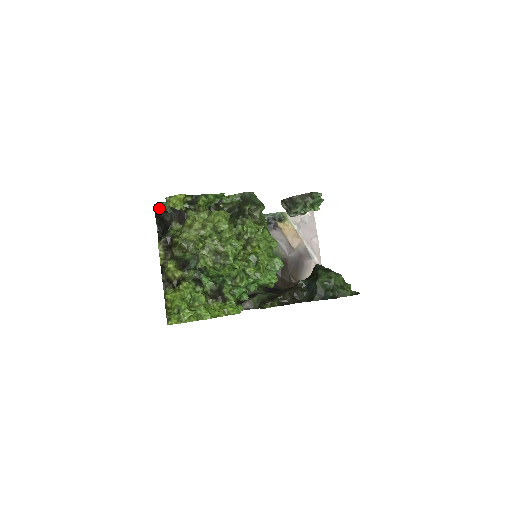
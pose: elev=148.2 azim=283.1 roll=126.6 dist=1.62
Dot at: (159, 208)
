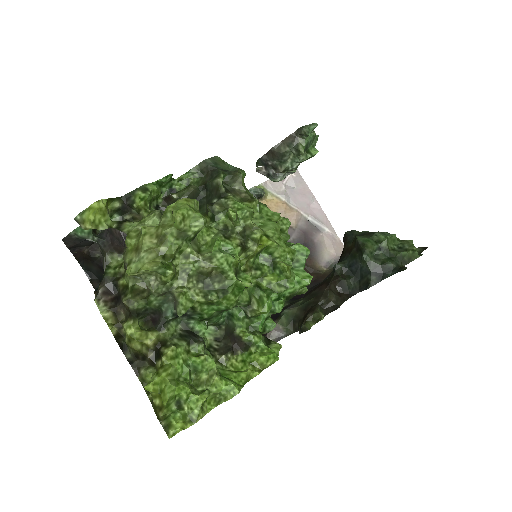
Dot at: (74, 242)
